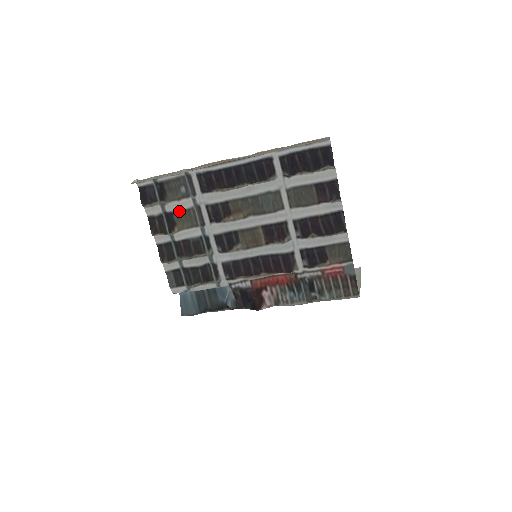
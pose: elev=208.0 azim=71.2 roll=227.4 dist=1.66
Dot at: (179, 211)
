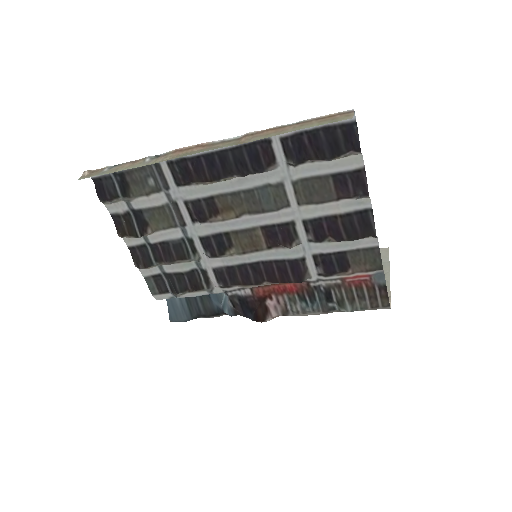
Dot at: (150, 208)
